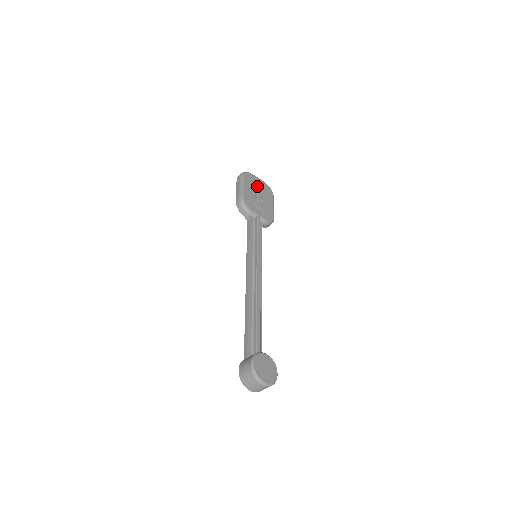
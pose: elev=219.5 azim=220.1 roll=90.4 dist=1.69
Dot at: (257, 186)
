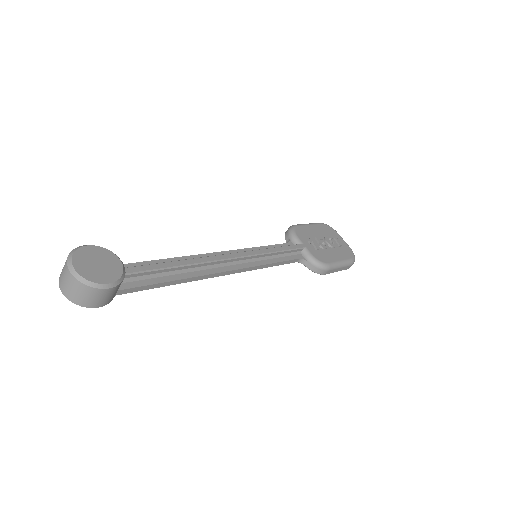
Dot at: (331, 236)
